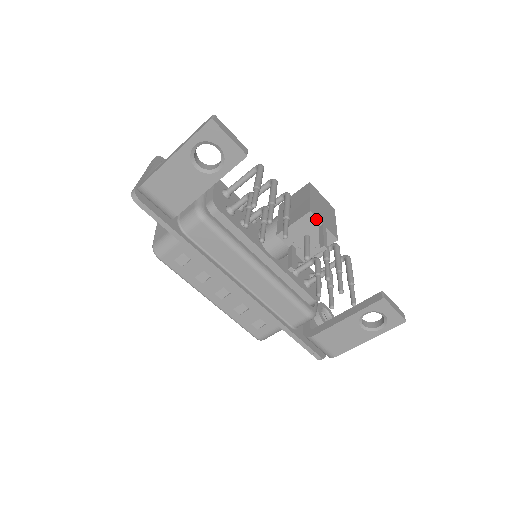
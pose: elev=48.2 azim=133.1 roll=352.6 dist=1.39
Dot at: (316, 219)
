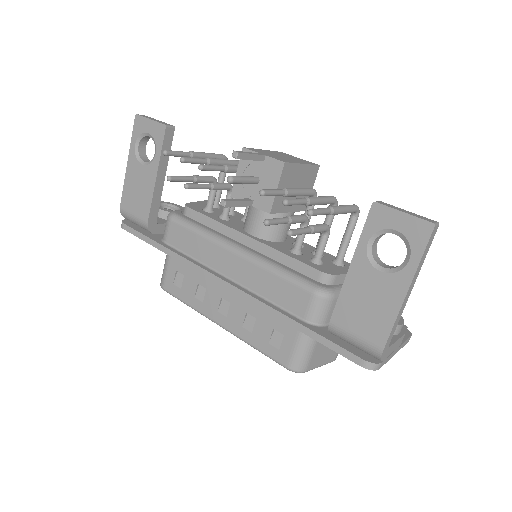
Dot at: (252, 152)
